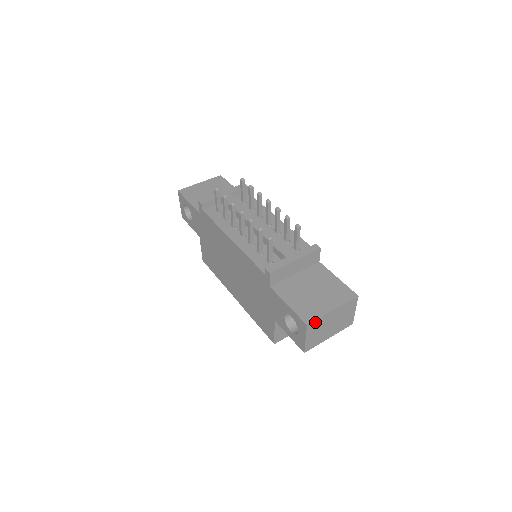
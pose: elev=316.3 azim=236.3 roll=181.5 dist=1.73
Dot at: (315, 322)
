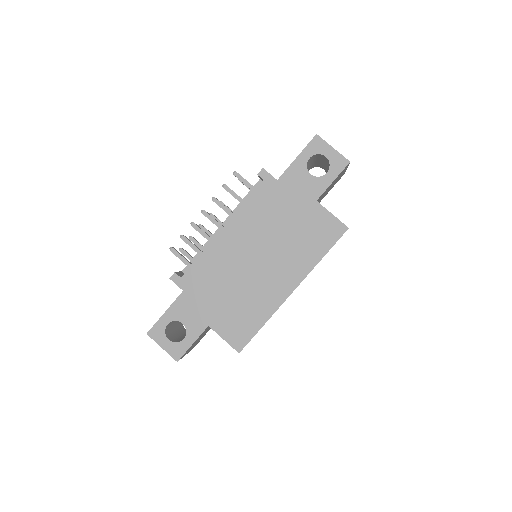
Dot at: occluded
